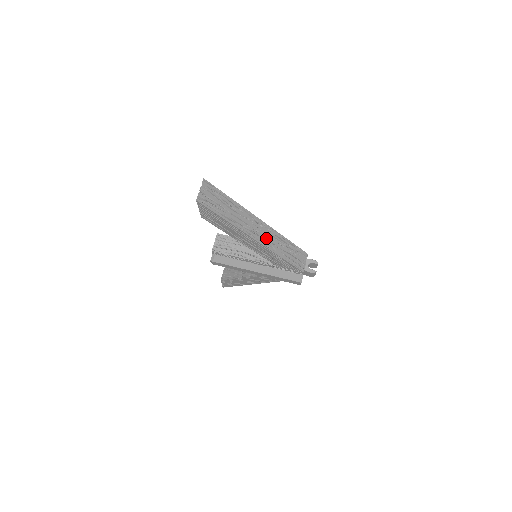
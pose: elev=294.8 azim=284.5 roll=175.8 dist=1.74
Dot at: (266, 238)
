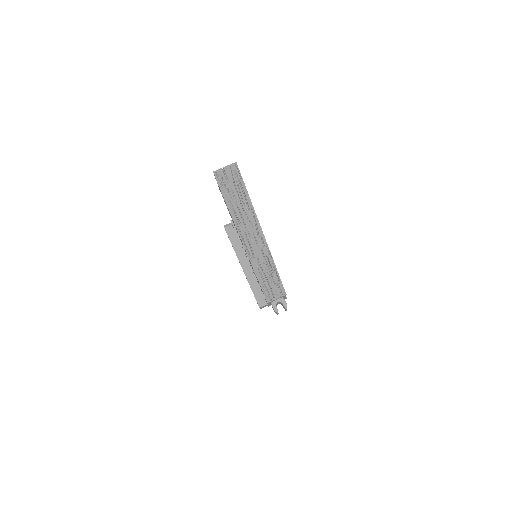
Dot at: (255, 250)
